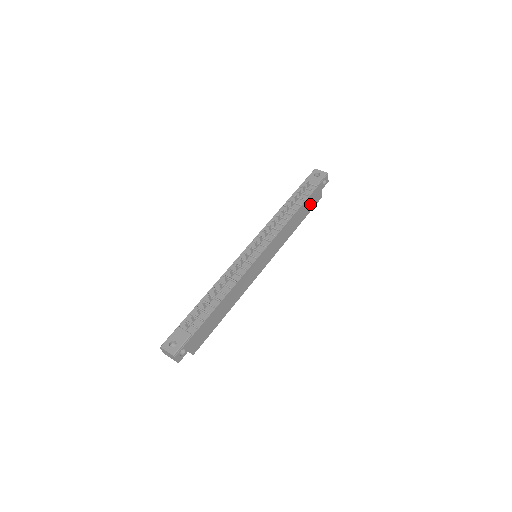
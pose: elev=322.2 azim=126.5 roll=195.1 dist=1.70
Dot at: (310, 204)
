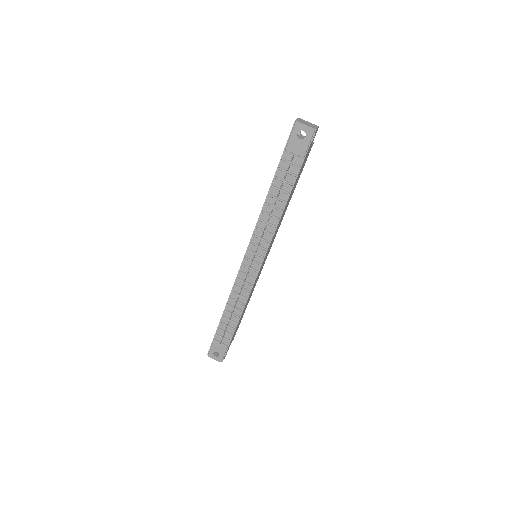
Dot at: (300, 171)
